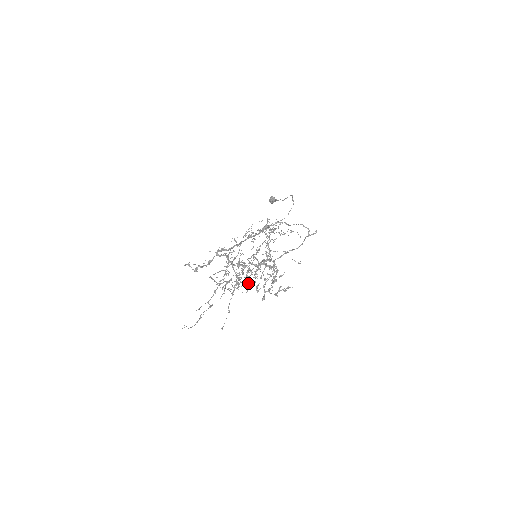
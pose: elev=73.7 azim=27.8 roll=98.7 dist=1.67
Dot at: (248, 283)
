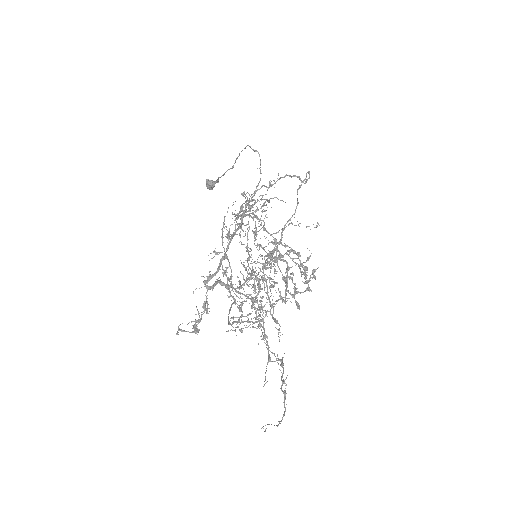
Dot at: (268, 299)
